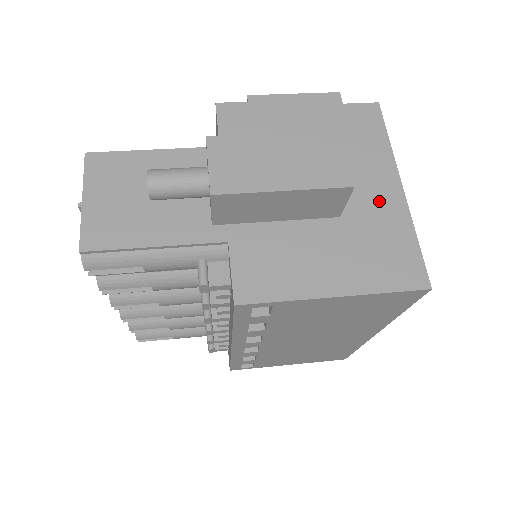
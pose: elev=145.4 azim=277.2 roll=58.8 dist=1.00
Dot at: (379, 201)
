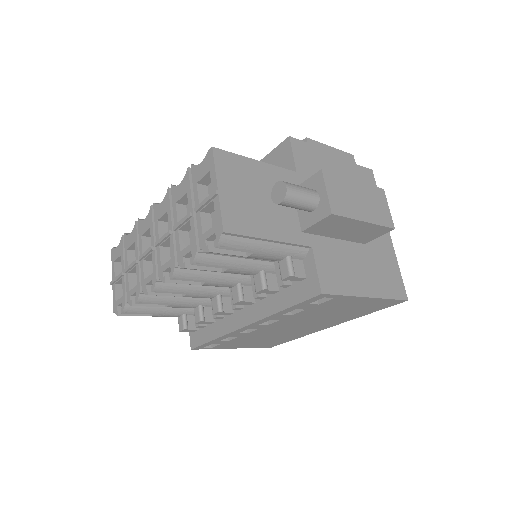
Dot at: (380, 238)
